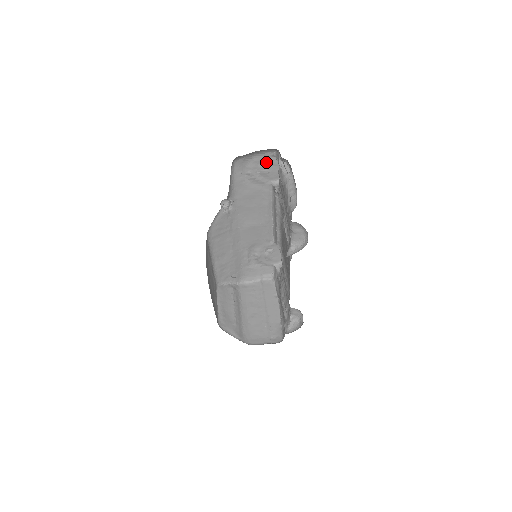
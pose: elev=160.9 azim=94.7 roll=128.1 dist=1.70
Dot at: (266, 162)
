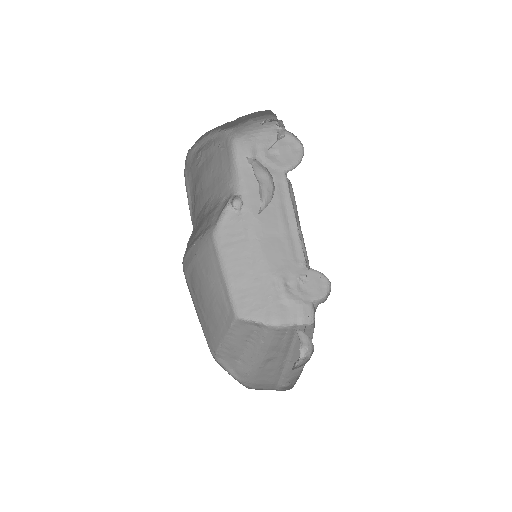
Dot at: (272, 140)
